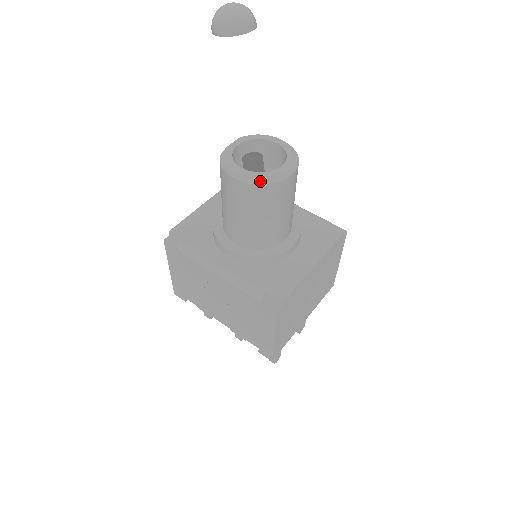
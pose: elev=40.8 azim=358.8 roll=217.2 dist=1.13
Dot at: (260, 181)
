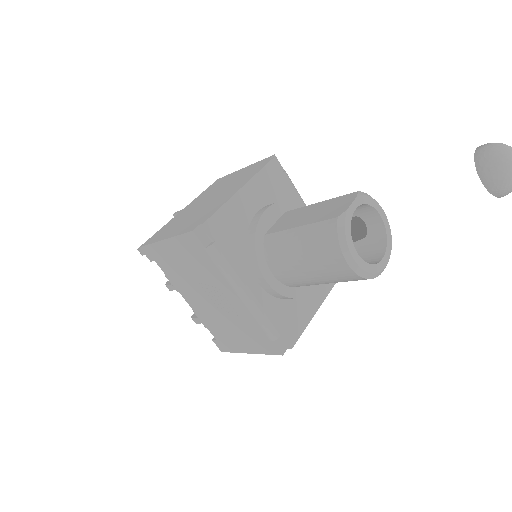
Dot at: (366, 275)
